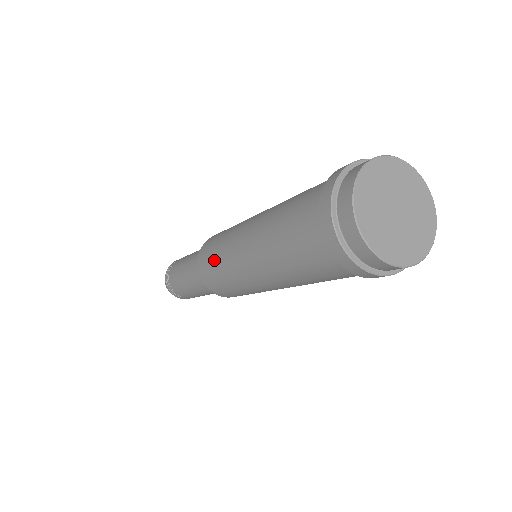
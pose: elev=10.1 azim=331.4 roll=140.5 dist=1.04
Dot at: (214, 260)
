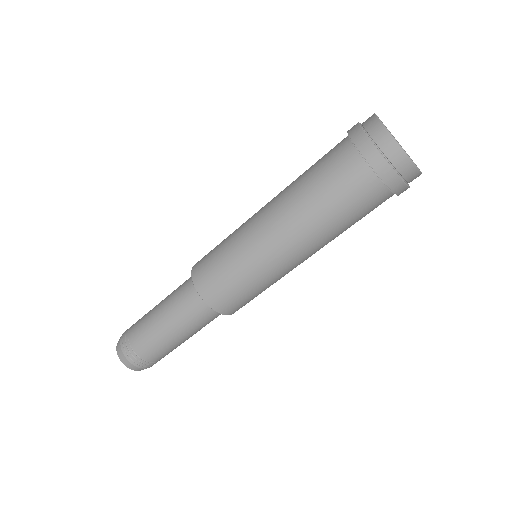
Dot at: (219, 250)
